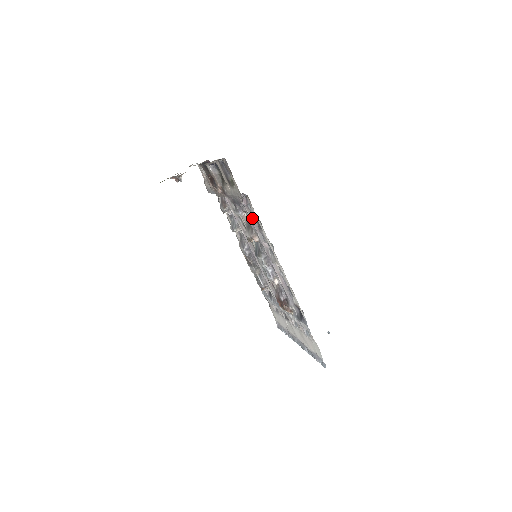
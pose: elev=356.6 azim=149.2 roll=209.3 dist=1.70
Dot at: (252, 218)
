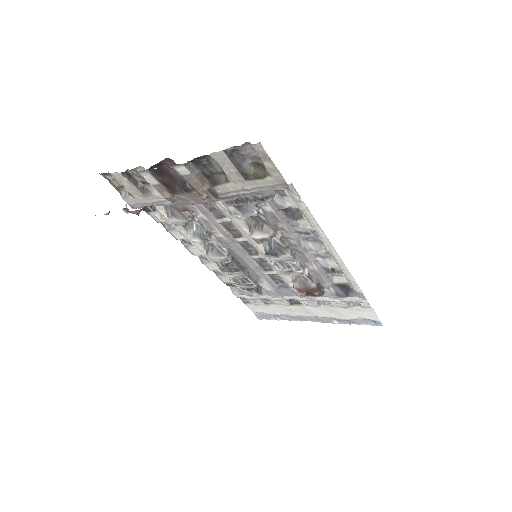
Dot at: (276, 211)
